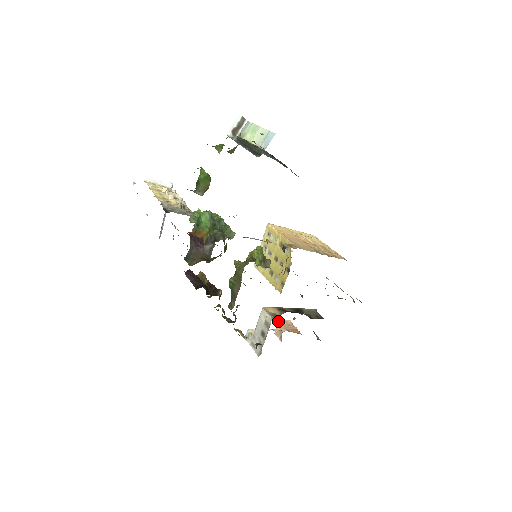
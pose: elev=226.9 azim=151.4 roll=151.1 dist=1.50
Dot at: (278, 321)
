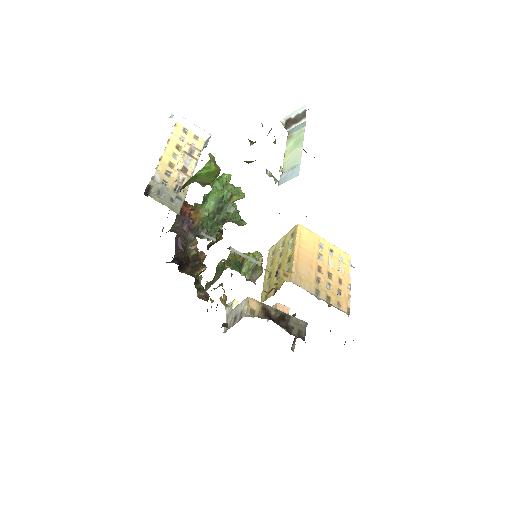
Dot at: (276, 303)
